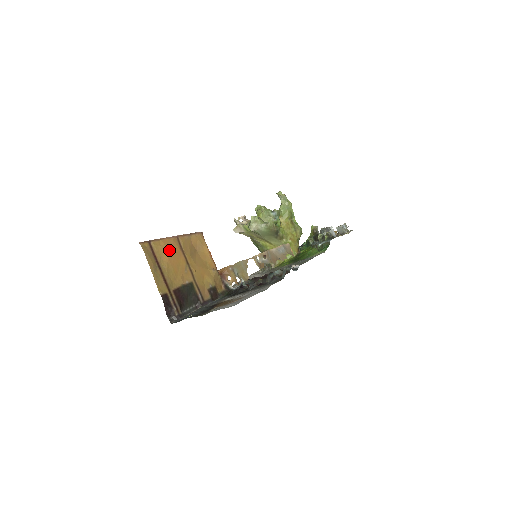
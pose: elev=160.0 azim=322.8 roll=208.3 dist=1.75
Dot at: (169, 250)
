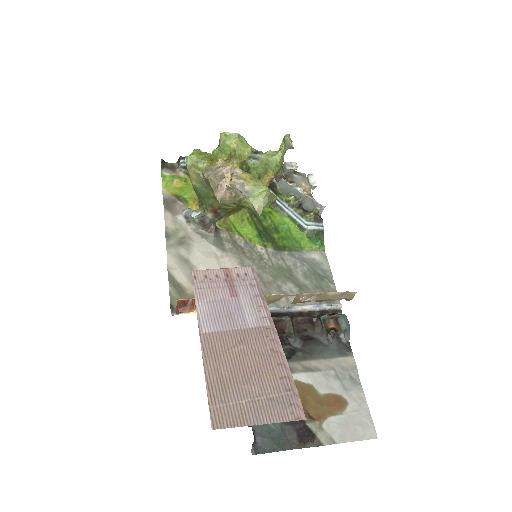
Dot at: occluded
